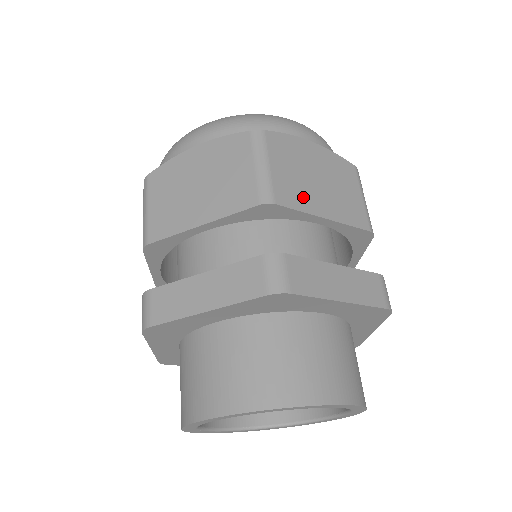
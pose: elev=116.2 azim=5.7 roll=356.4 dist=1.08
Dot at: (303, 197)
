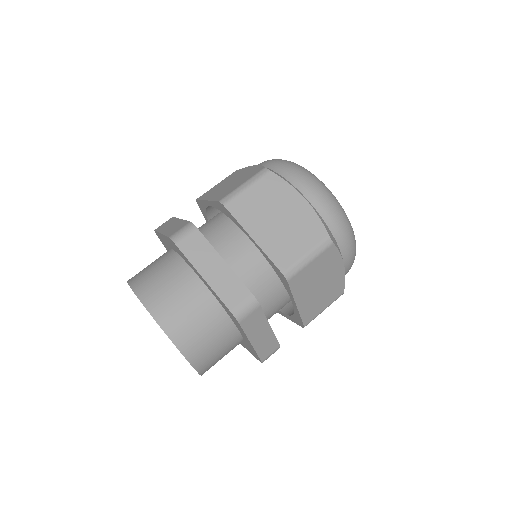
Dot at: (302, 288)
